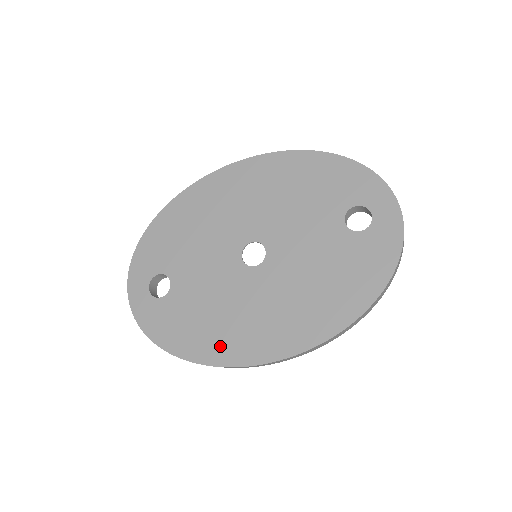
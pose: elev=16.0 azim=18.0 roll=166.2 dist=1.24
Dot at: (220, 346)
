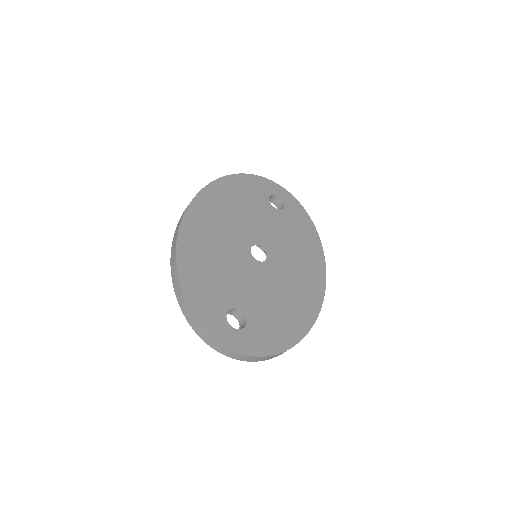
Dot at: (301, 316)
